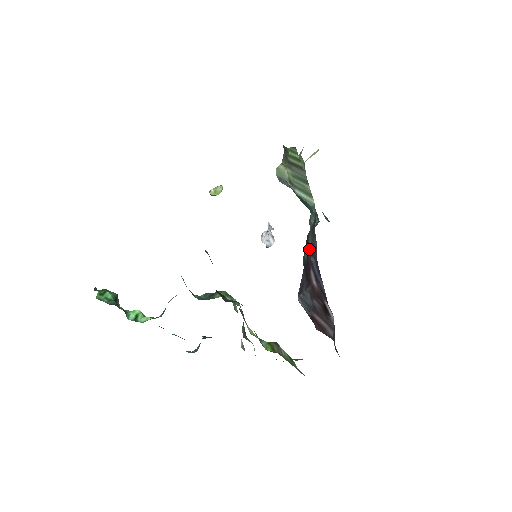
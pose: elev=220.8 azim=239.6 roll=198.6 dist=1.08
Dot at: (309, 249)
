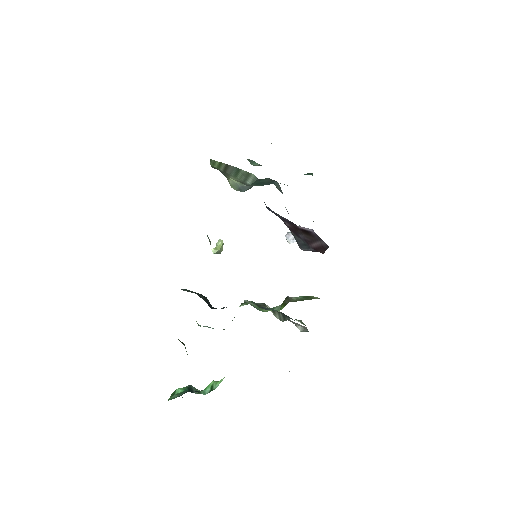
Dot at: occluded
